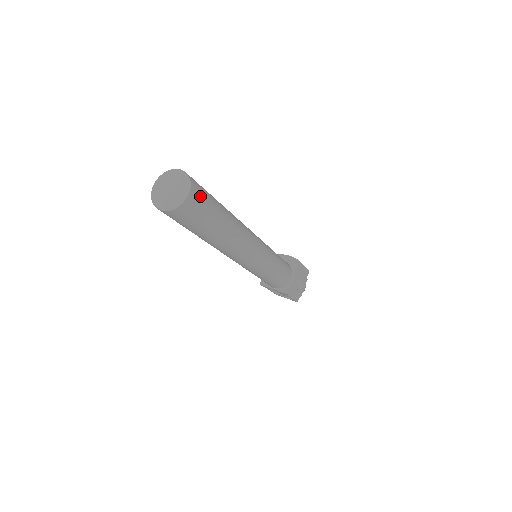
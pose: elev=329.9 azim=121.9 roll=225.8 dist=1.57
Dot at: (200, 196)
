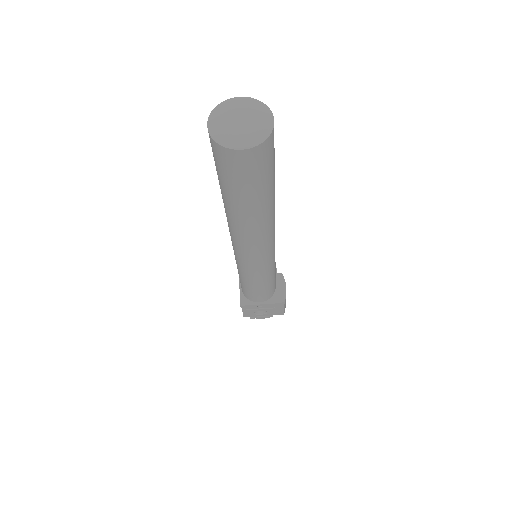
Dot at: (254, 165)
